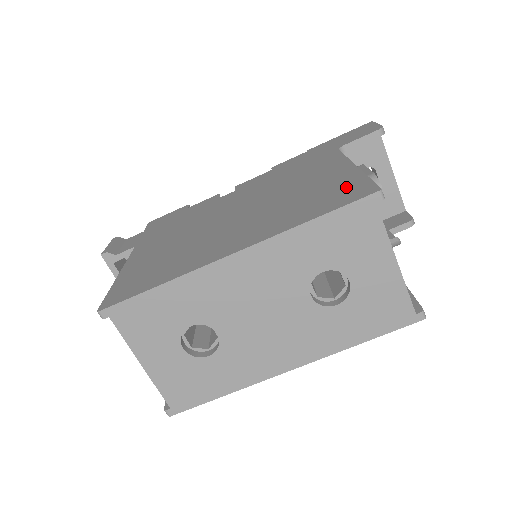
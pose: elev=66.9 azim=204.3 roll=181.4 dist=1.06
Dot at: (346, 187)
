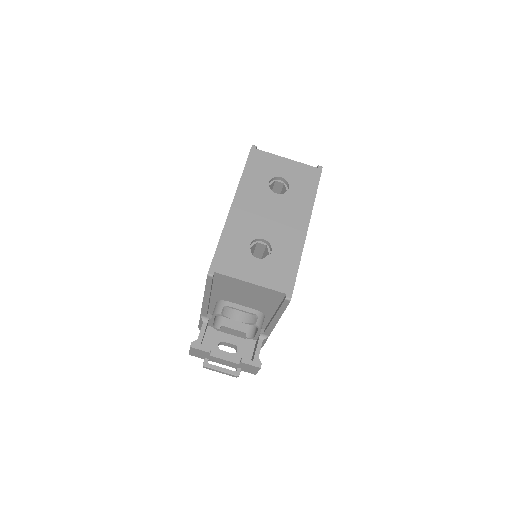
Dot at: occluded
